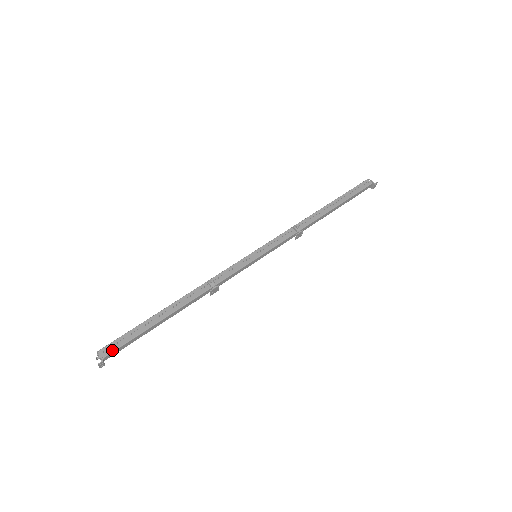
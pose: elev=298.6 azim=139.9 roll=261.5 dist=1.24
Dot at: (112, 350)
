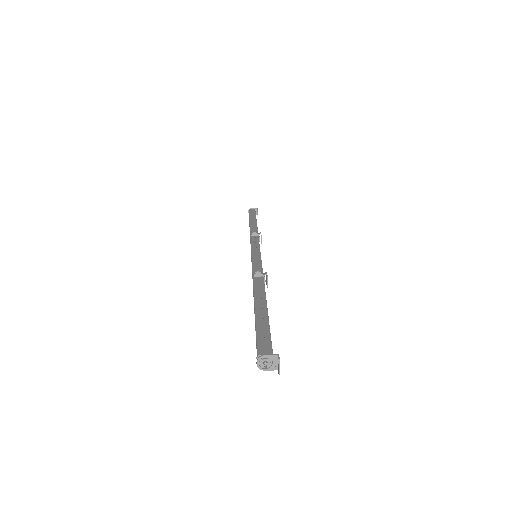
Dot at: (269, 346)
